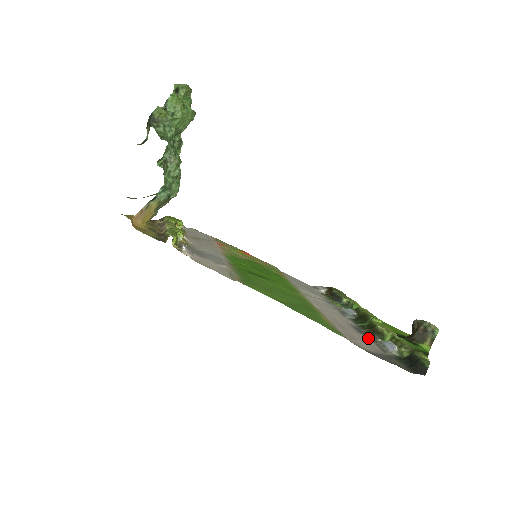
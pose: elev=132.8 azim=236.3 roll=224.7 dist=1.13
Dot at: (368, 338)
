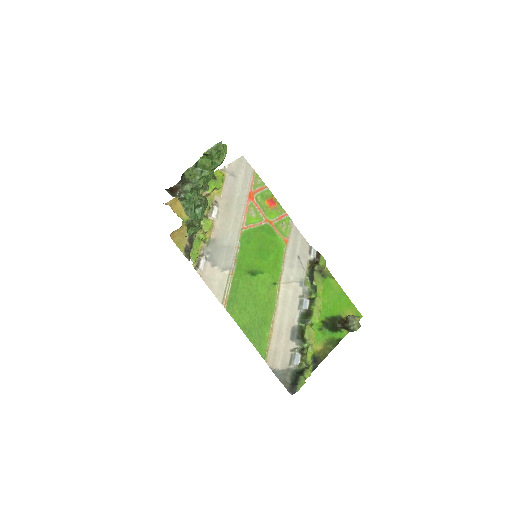
Dot at: (292, 346)
